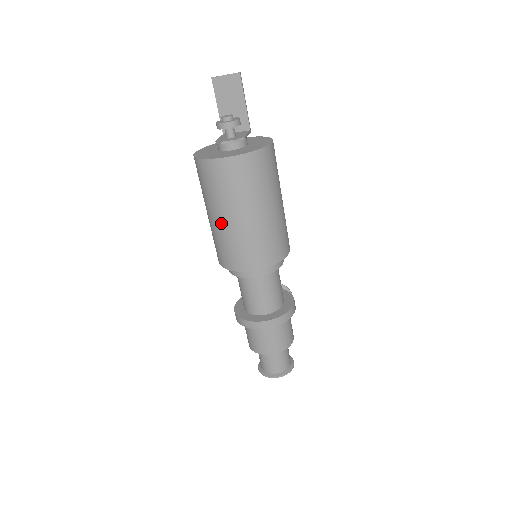
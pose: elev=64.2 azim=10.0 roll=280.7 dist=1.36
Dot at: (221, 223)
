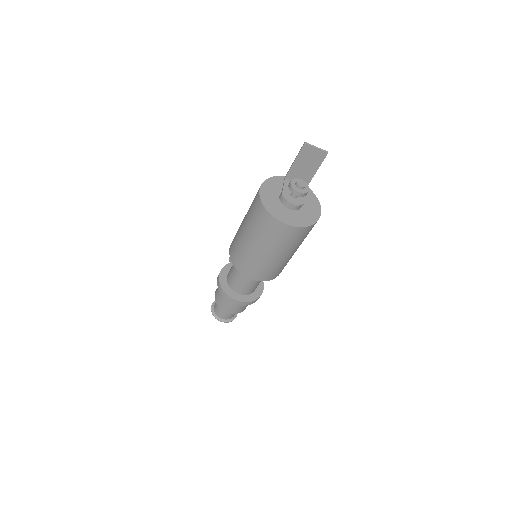
Dot at: (254, 250)
